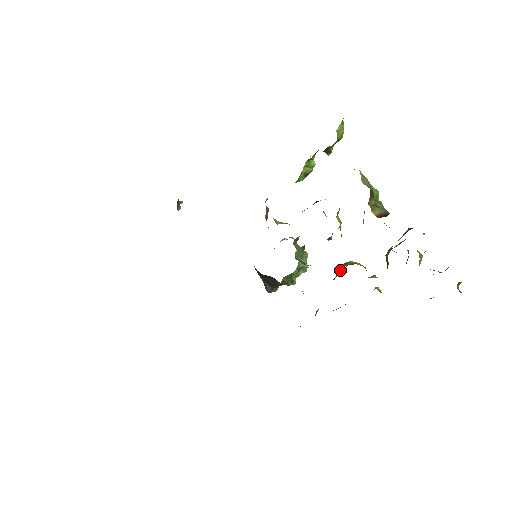
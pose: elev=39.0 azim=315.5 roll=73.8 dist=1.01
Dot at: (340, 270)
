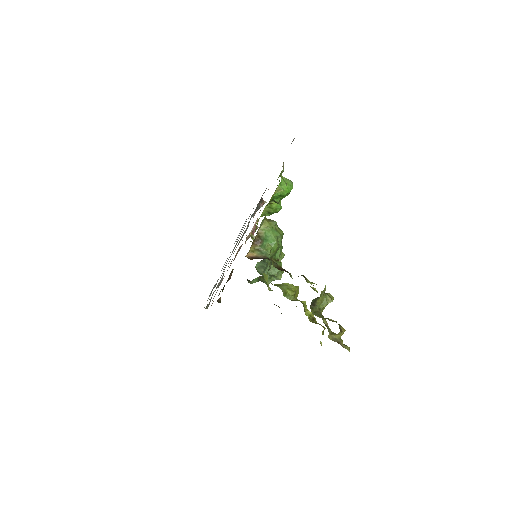
Dot at: occluded
